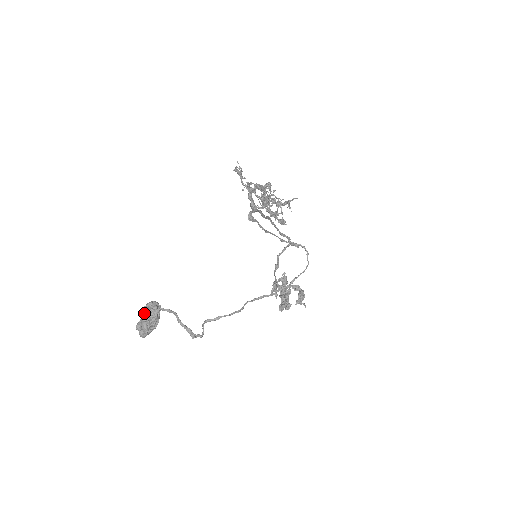
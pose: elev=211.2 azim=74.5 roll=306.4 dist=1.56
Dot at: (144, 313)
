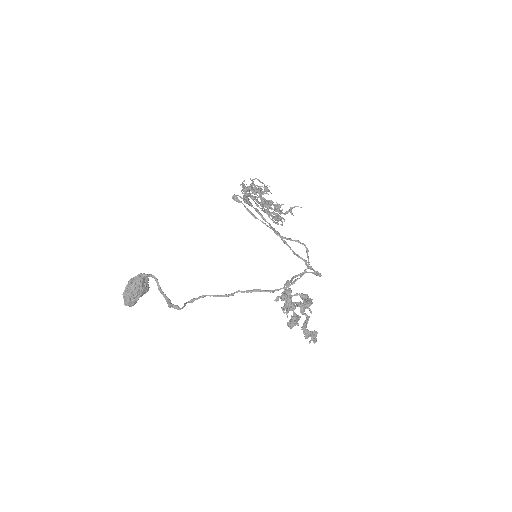
Dot at: occluded
